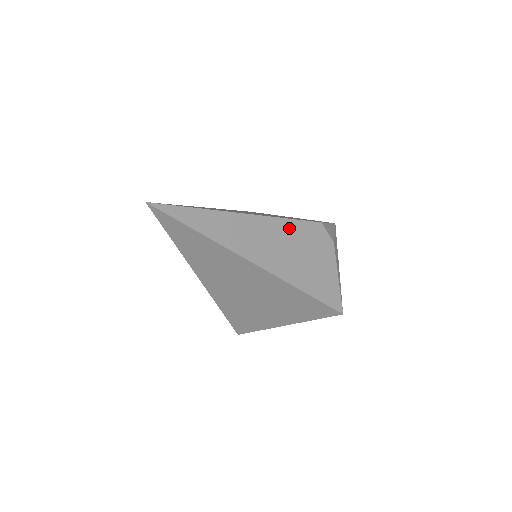
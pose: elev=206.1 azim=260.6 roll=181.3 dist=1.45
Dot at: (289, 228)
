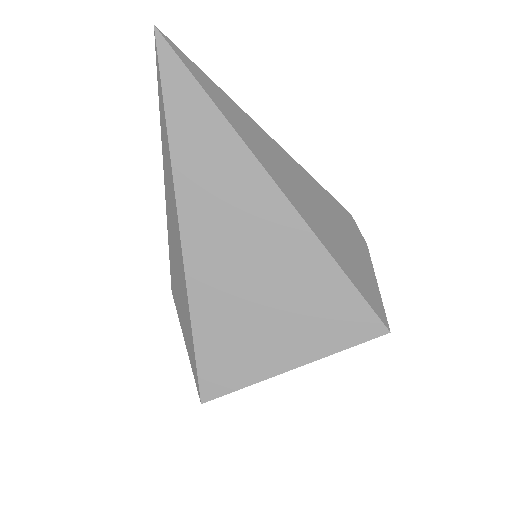
Dot at: (315, 187)
